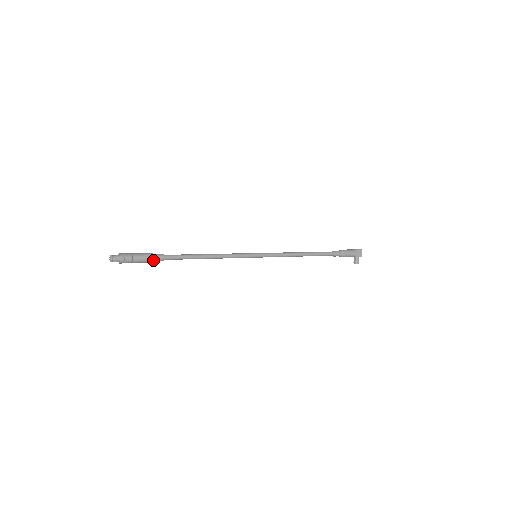
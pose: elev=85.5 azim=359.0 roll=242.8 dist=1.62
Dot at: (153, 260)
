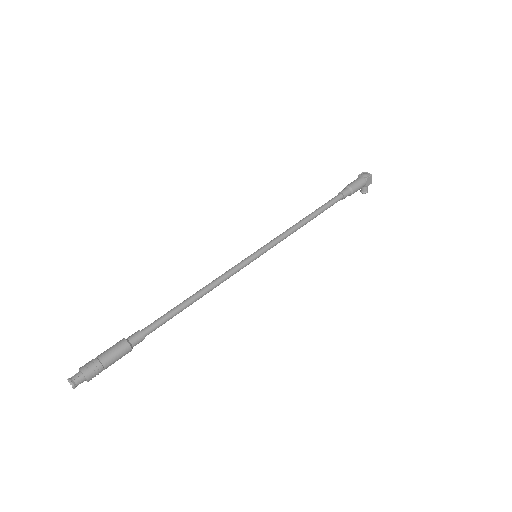
Dot at: (131, 349)
